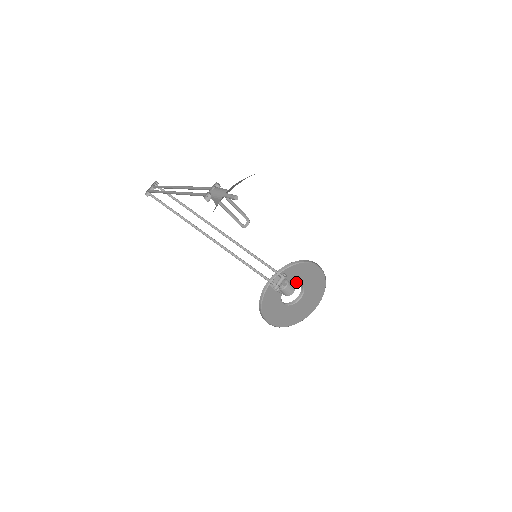
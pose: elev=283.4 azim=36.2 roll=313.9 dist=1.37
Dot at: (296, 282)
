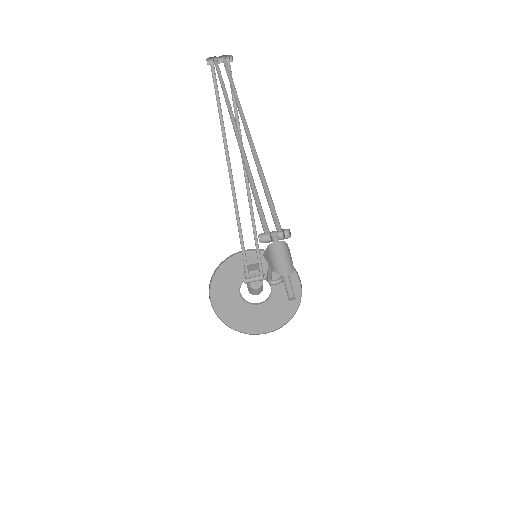
Dot at: occluded
